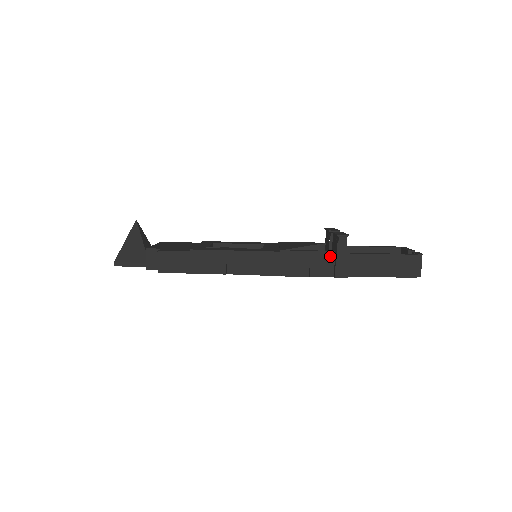
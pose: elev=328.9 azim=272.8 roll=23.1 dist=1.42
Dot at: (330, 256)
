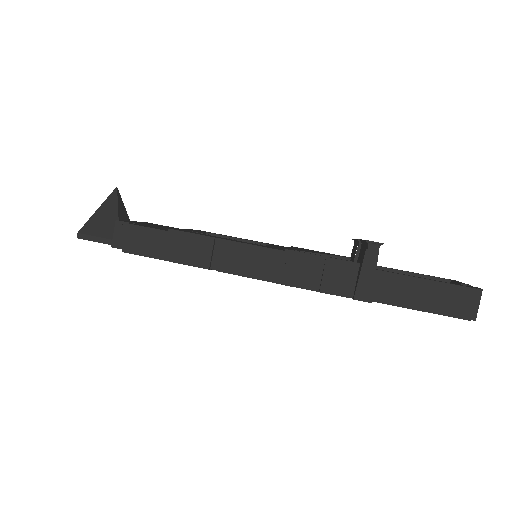
Dot at: (352, 268)
